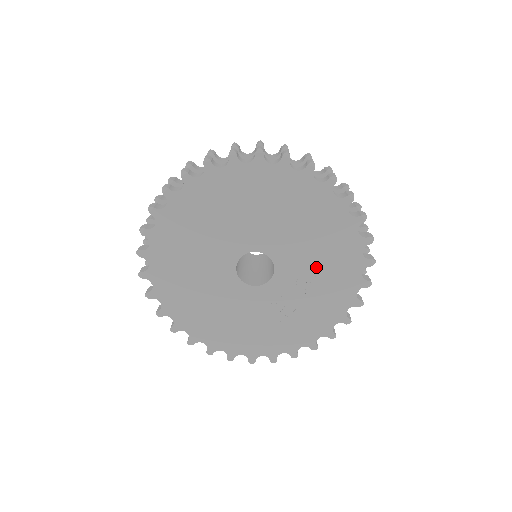
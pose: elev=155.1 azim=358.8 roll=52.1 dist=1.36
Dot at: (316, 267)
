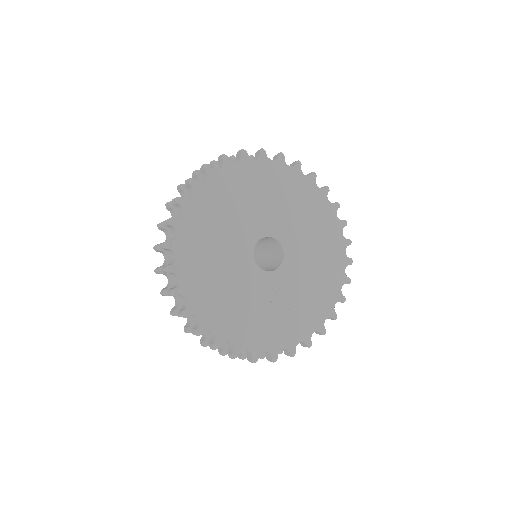
Dot at: (298, 297)
